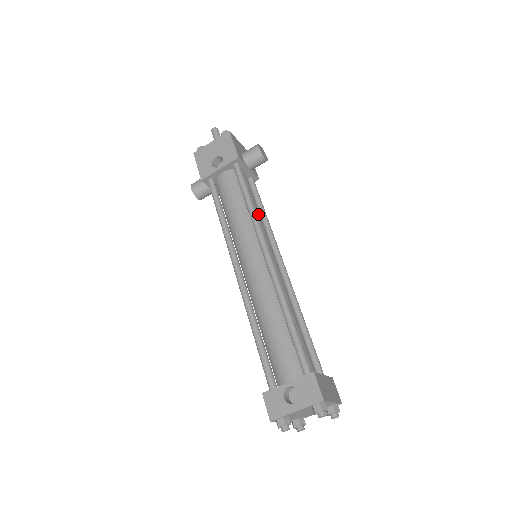
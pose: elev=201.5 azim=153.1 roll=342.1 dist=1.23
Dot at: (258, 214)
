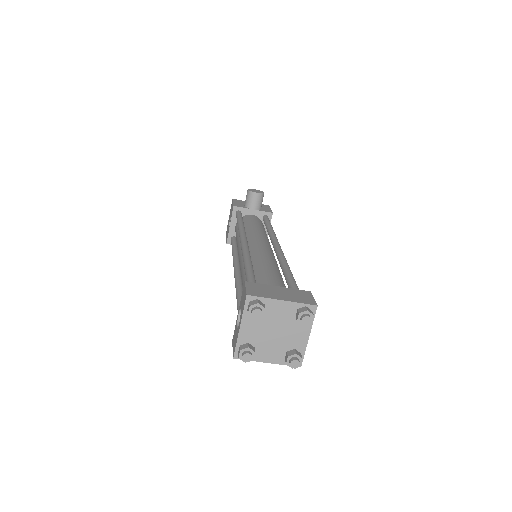
Dot at: (254, 228)
